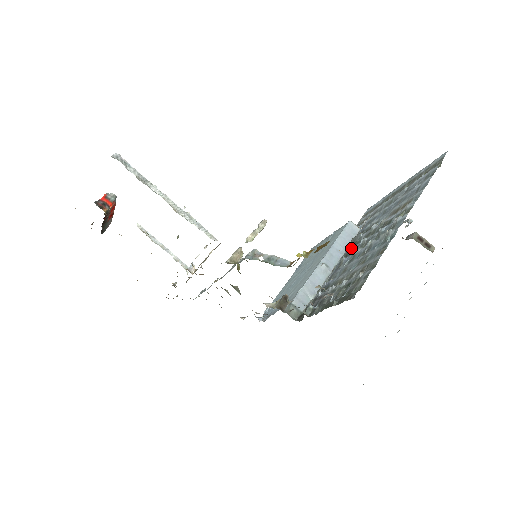
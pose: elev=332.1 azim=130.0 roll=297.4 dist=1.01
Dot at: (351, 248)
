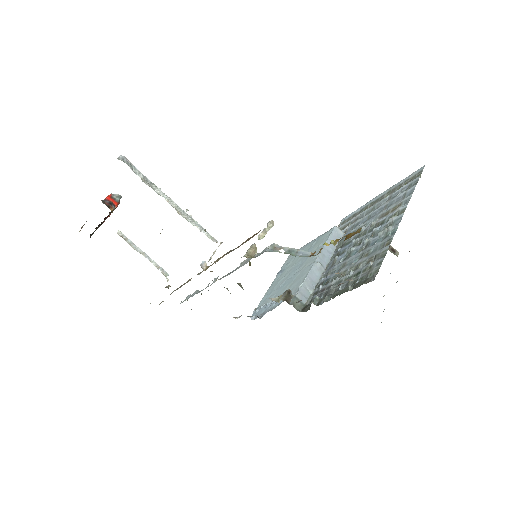
Dot at: (341, 249)
